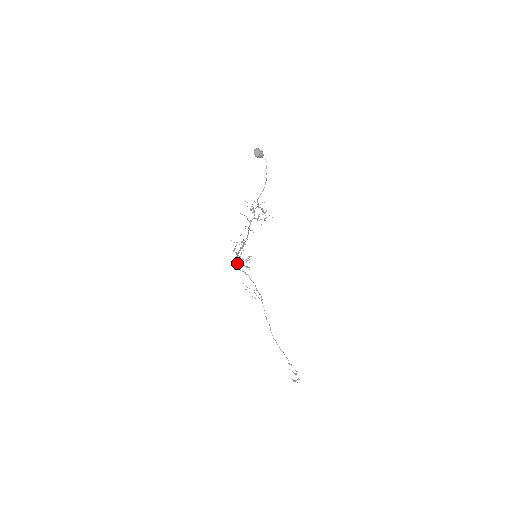
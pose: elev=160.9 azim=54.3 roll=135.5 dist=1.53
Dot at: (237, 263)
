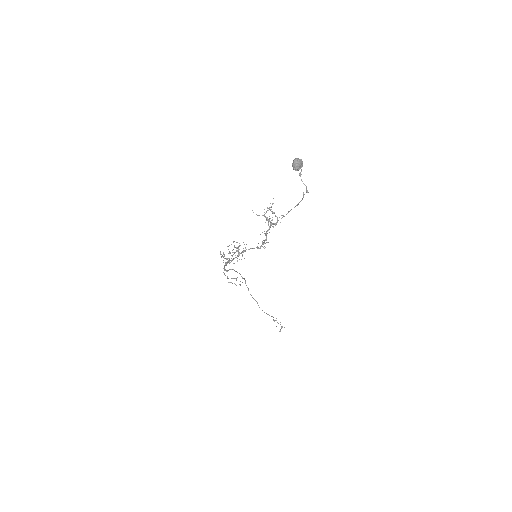
Dot at: (224, 266)
